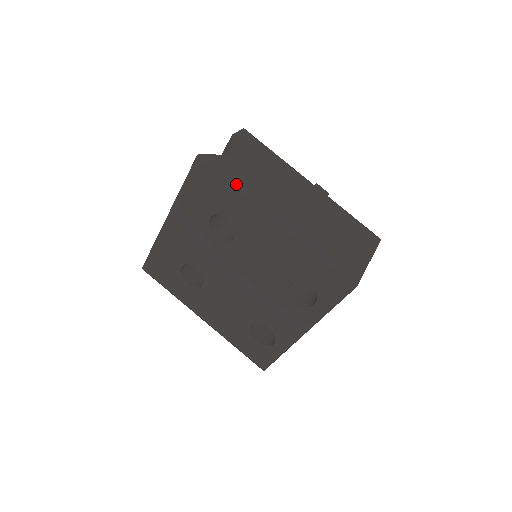
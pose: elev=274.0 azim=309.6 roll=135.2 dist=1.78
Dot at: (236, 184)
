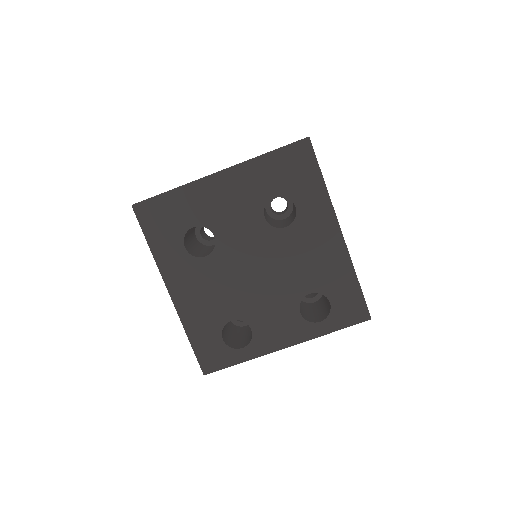
Dot at: occluded
